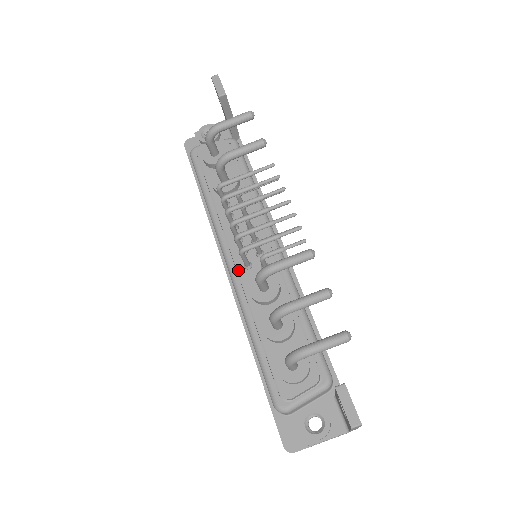
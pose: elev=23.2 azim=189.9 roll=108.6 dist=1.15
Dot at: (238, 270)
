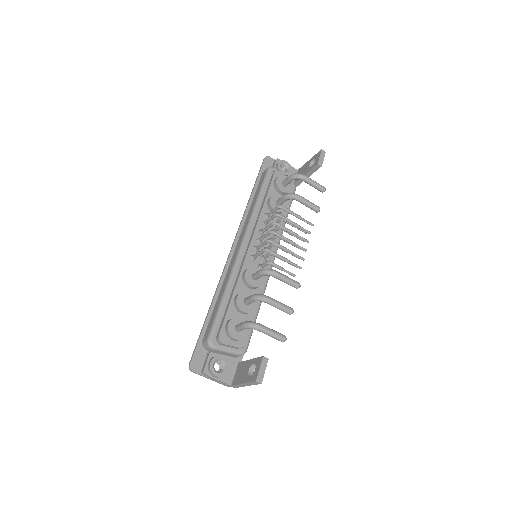
Dot at: (247, 255)
